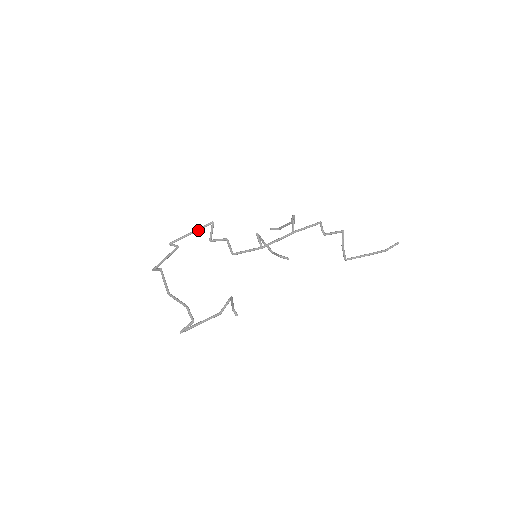
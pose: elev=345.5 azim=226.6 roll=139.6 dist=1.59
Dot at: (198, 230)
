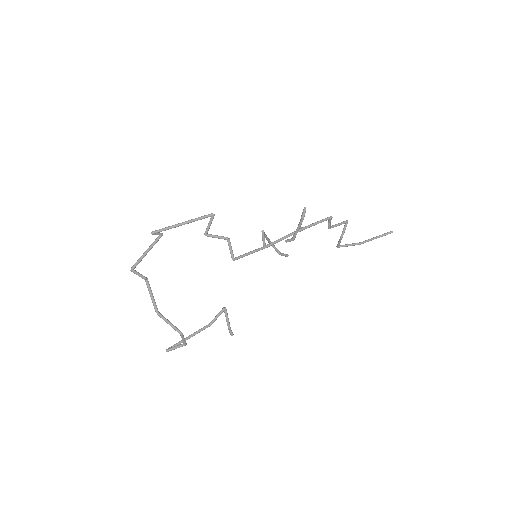
Dot at: (193, 221)
